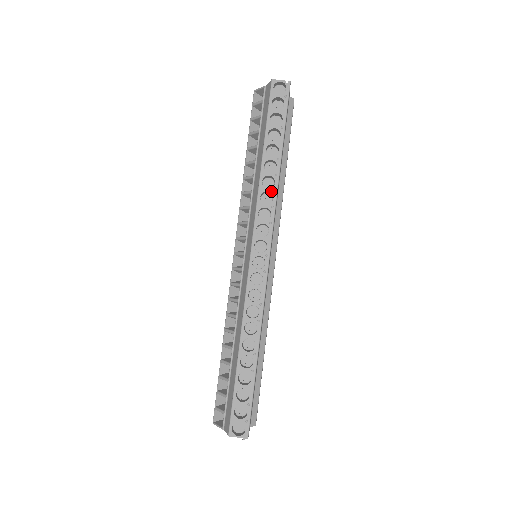
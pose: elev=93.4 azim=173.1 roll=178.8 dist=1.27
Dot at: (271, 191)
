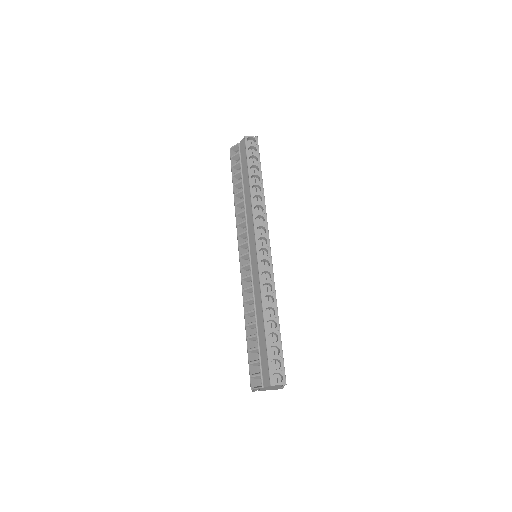
Dot at: (261, 204)
